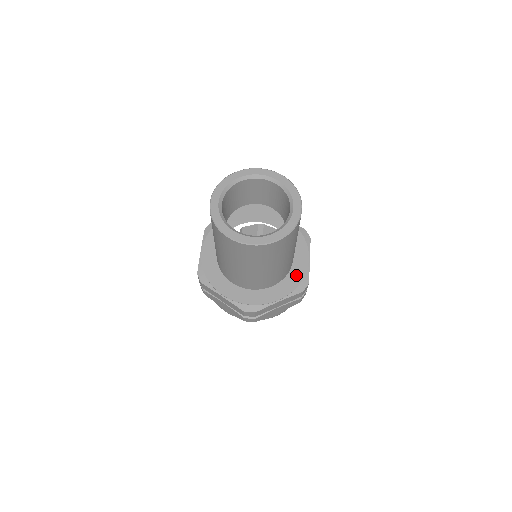
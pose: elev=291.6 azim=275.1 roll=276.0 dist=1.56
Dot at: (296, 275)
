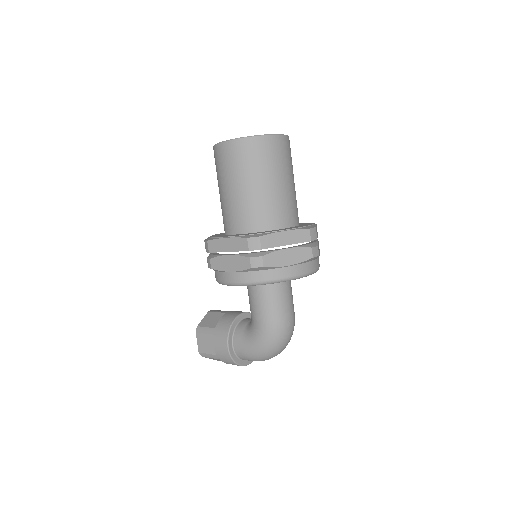
Dot at: (300, 223)
